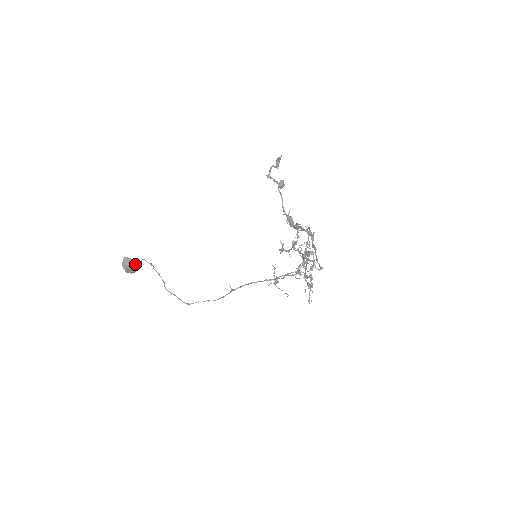
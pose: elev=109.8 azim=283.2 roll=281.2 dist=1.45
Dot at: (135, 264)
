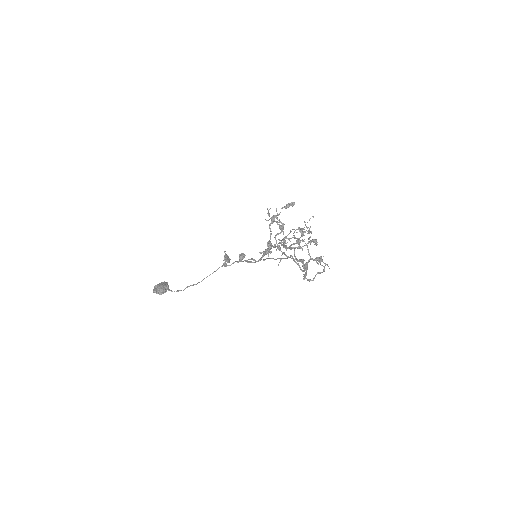
Dot at: (164, 287)
